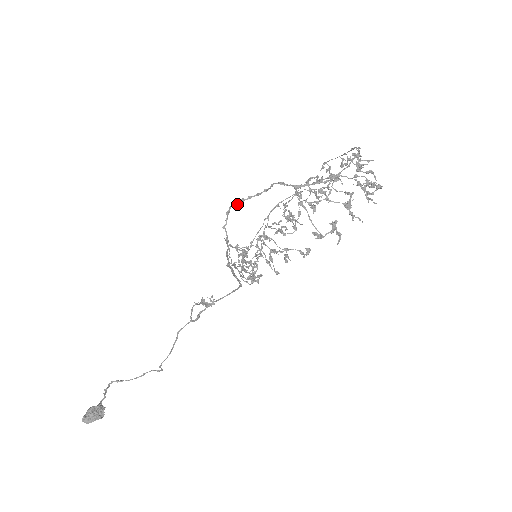
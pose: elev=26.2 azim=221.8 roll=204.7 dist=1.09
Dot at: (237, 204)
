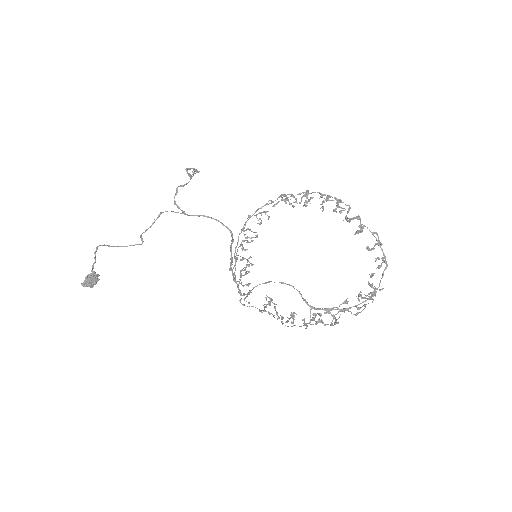
Dot at: occluded
